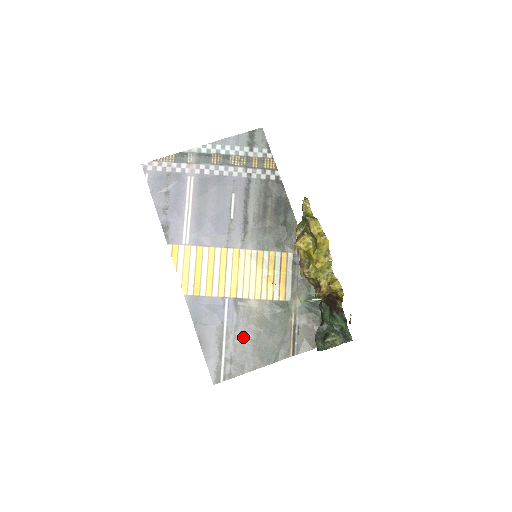
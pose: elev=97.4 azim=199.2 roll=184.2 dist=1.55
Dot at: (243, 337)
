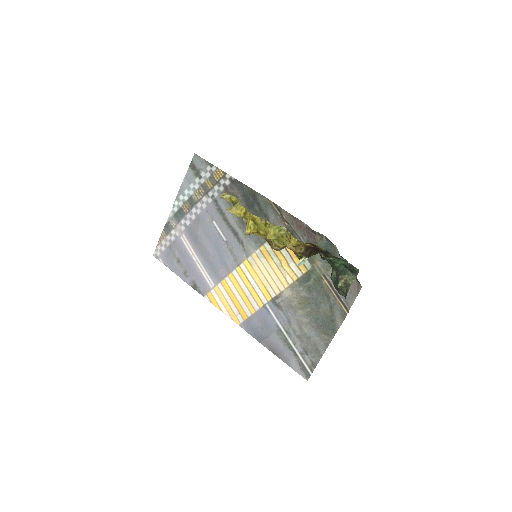
Dot at: (299, 326)
